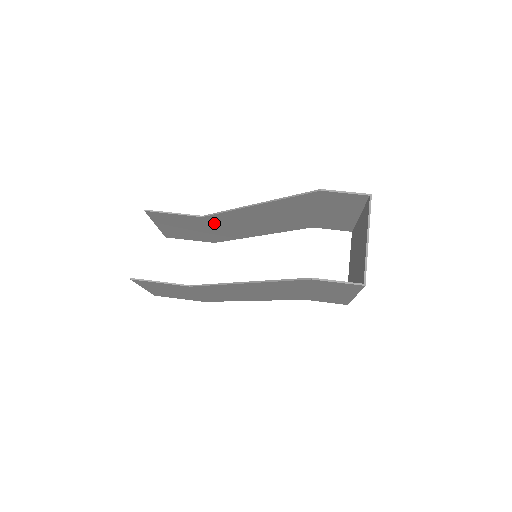
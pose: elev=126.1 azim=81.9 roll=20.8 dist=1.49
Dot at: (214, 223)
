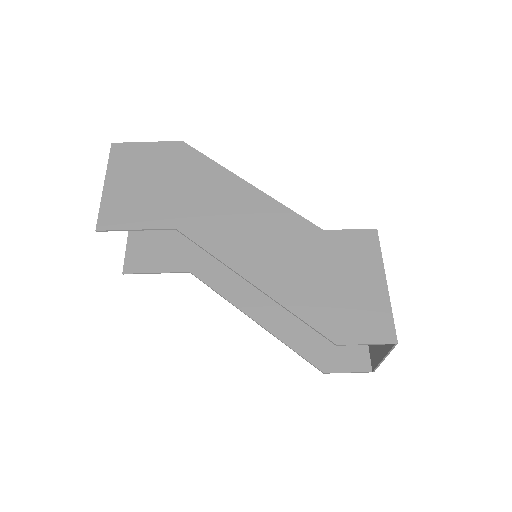
Dot at: (190, 212)
